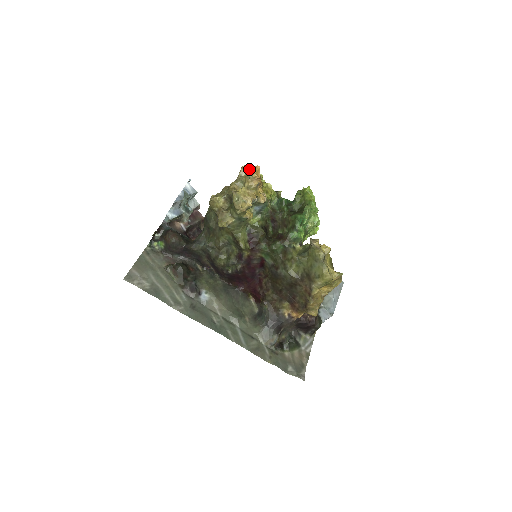
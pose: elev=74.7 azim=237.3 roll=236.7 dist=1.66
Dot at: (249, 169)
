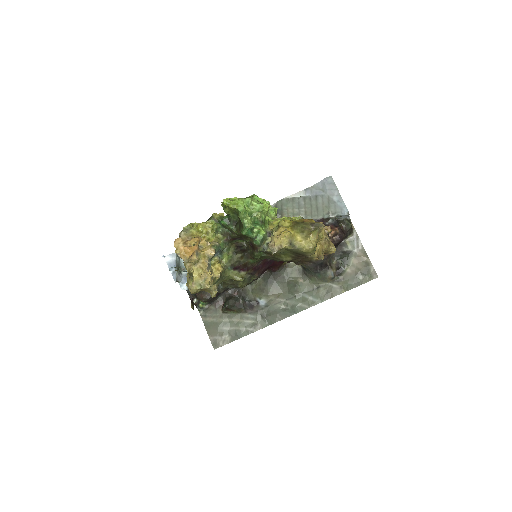
Dot at: (179, 240)
